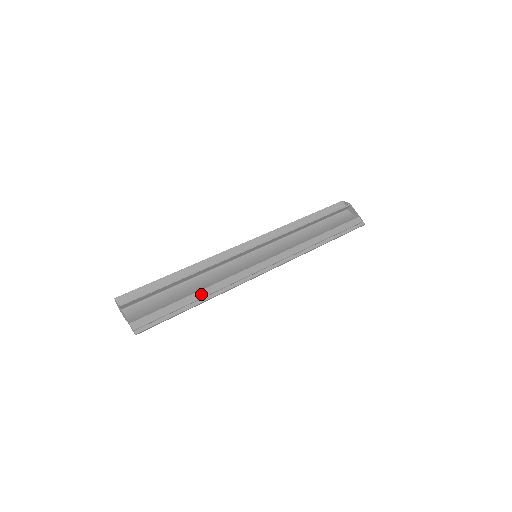
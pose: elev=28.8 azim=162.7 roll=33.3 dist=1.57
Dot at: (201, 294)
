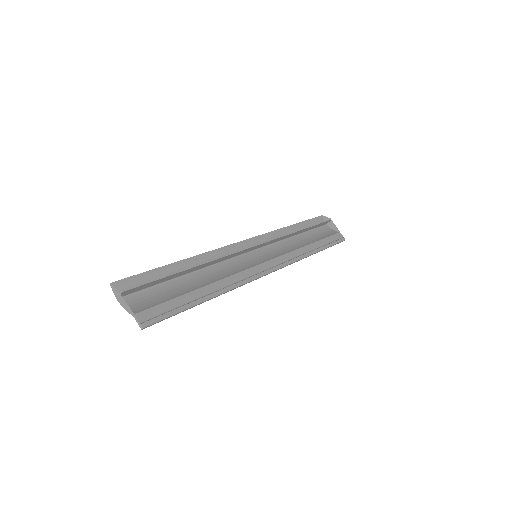
Dot at: (210, 289)
